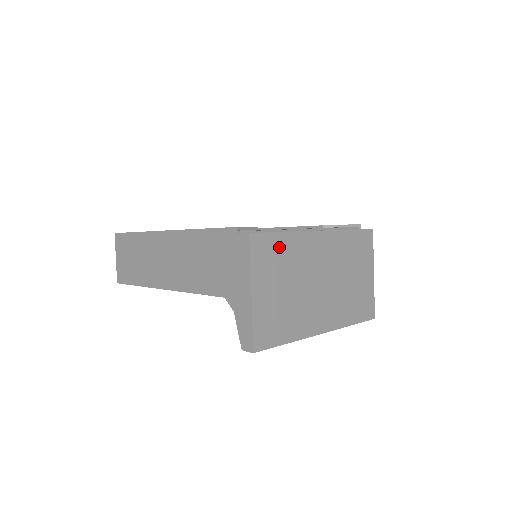
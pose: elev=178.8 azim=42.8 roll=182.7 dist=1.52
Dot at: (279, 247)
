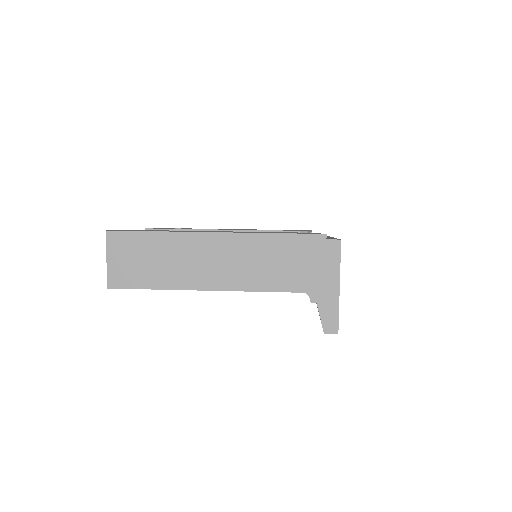
Dot at: occluded
